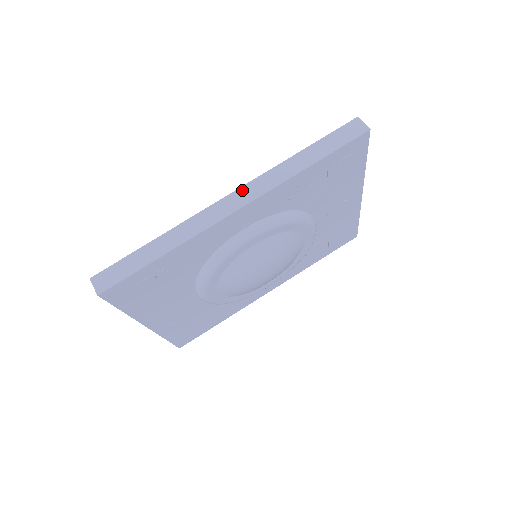
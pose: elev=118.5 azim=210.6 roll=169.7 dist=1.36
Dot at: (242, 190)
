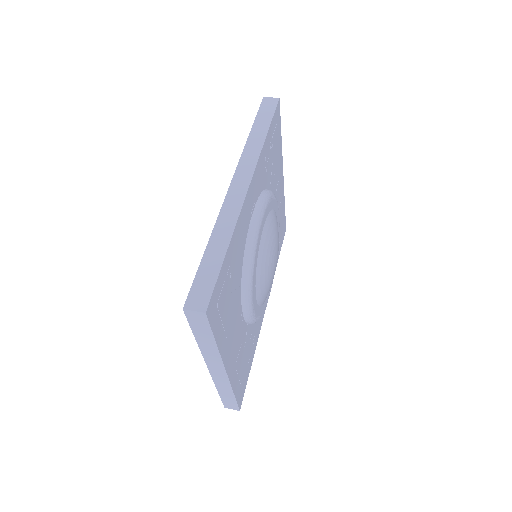
Dot at: (238, 173)
